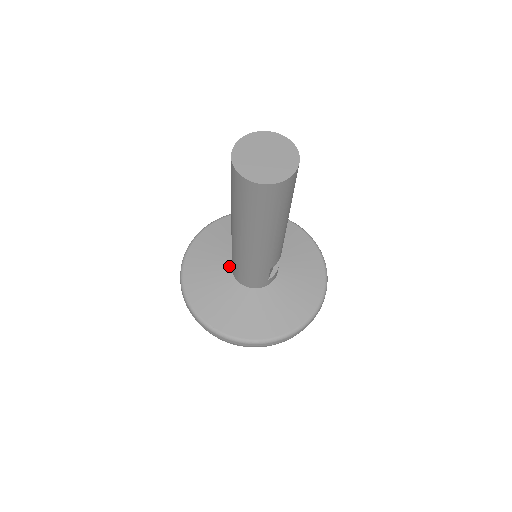
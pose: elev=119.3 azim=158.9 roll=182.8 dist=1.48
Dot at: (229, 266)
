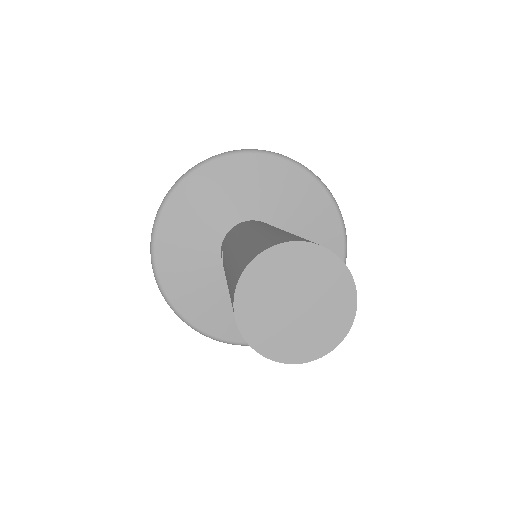
Dot at: occluded
